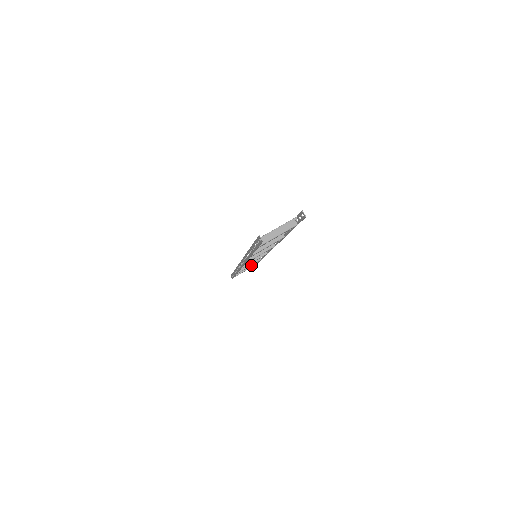
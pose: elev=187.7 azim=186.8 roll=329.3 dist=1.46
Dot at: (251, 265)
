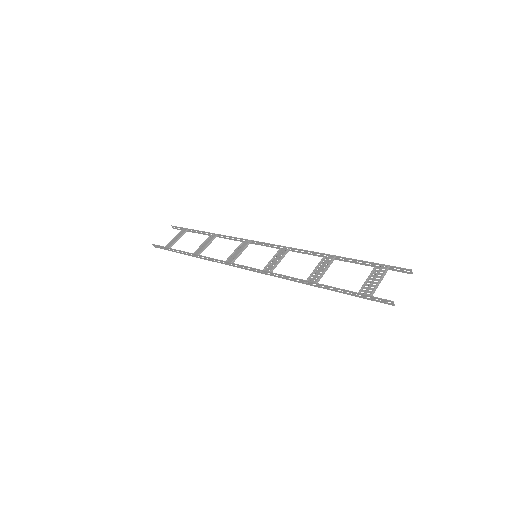
Dot at: occluded
